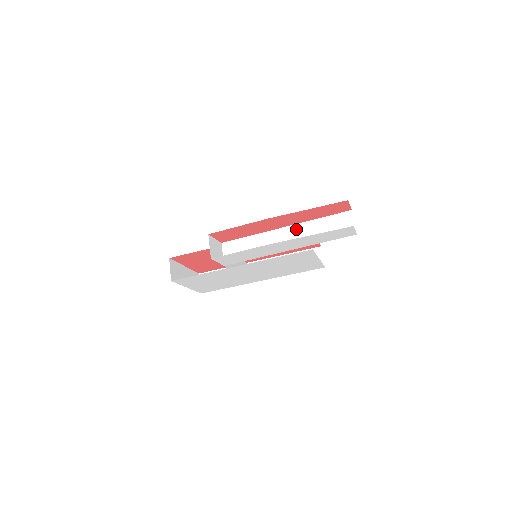
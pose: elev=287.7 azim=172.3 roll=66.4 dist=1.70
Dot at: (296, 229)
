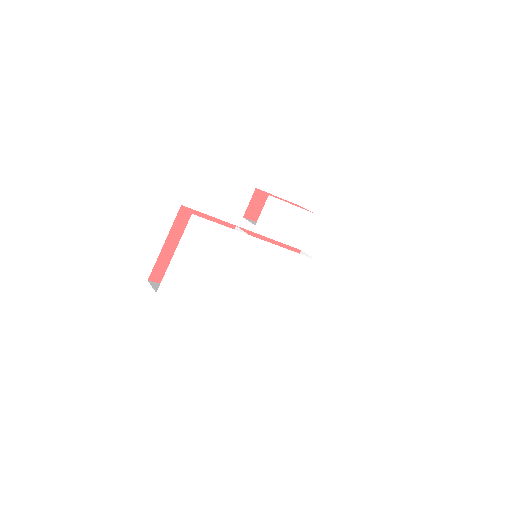
Dot at: occluded
